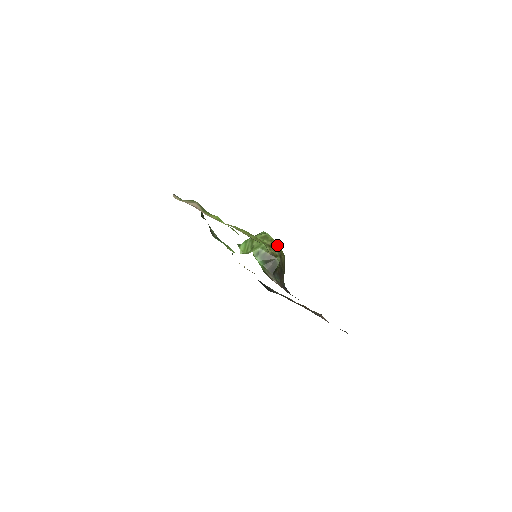
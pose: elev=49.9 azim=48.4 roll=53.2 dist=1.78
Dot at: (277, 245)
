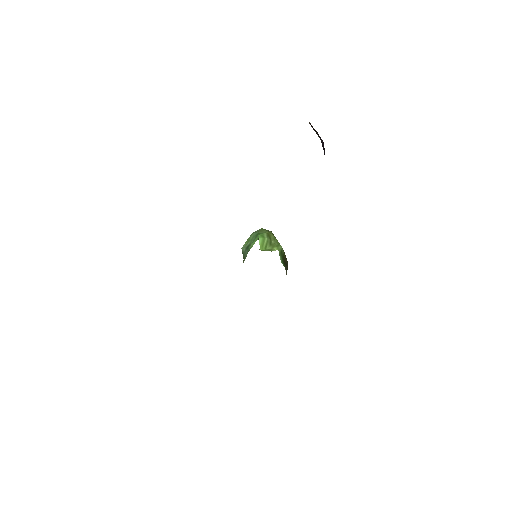
Dot at: occluded
